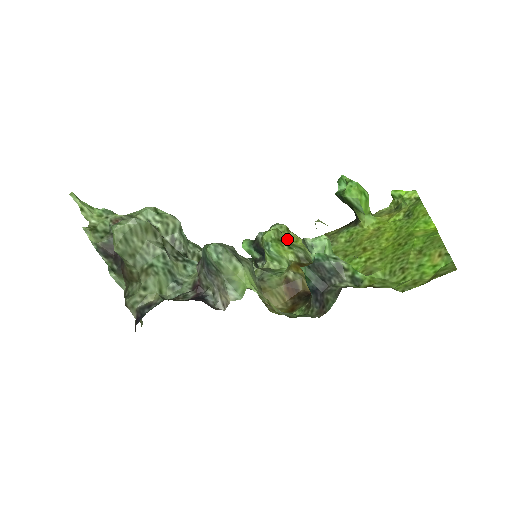
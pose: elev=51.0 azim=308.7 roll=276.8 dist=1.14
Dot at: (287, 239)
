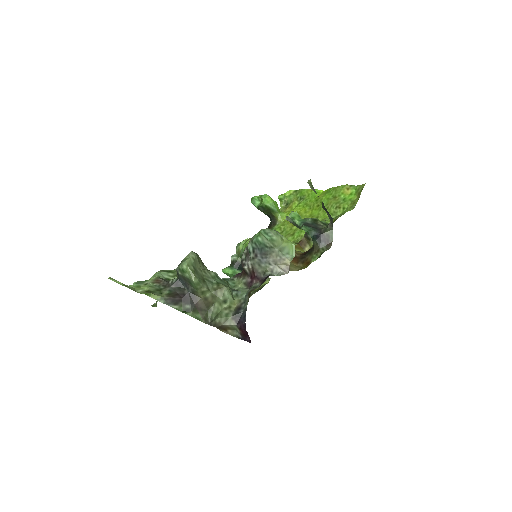
Dot at: occluded
